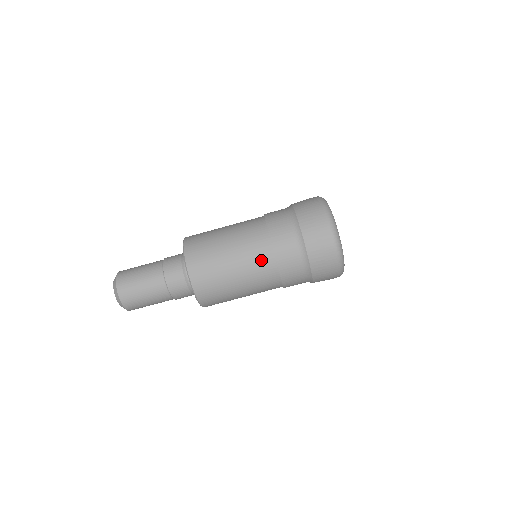
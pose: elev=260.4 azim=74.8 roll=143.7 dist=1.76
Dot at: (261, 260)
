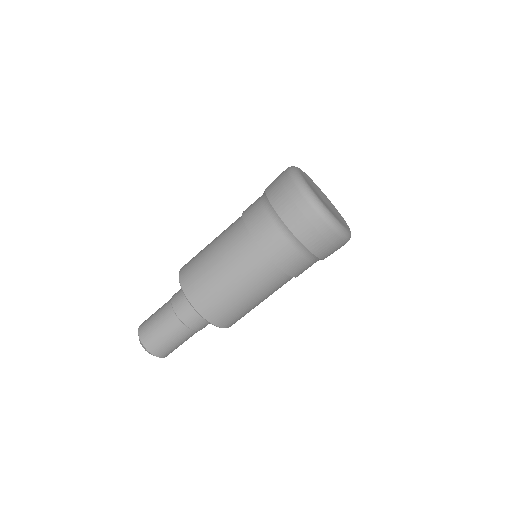
Dot at: (260, 270)
